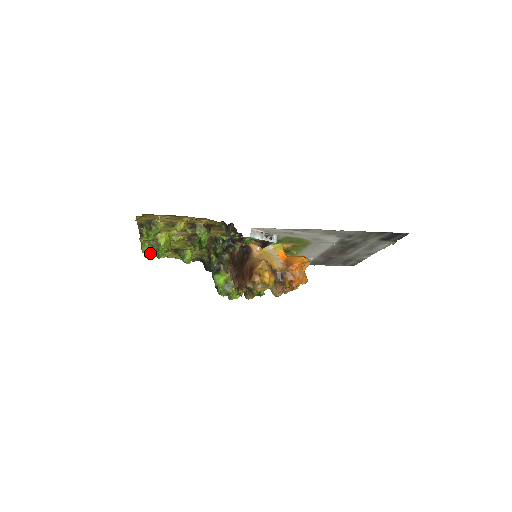
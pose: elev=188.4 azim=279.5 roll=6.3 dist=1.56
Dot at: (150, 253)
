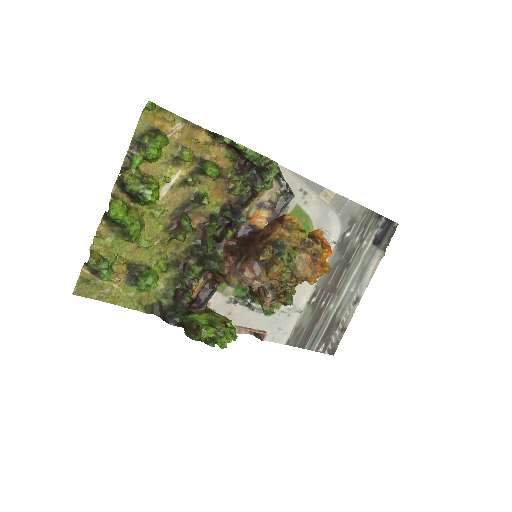
Dot at: (122, 216)
